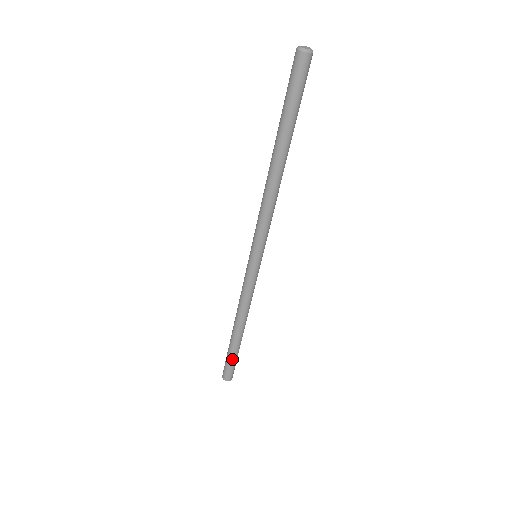
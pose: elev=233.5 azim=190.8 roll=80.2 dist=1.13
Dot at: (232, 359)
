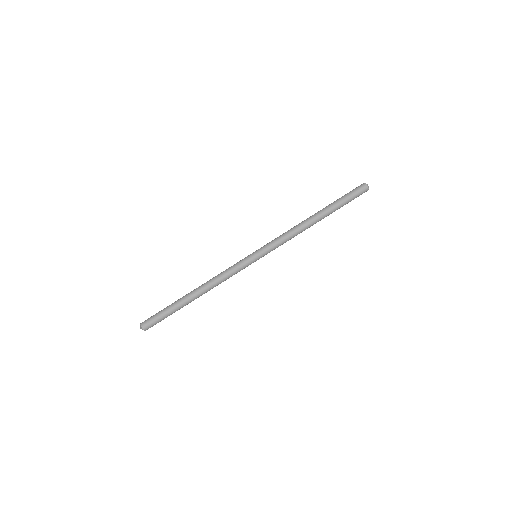
Dot at: (168, 313)
